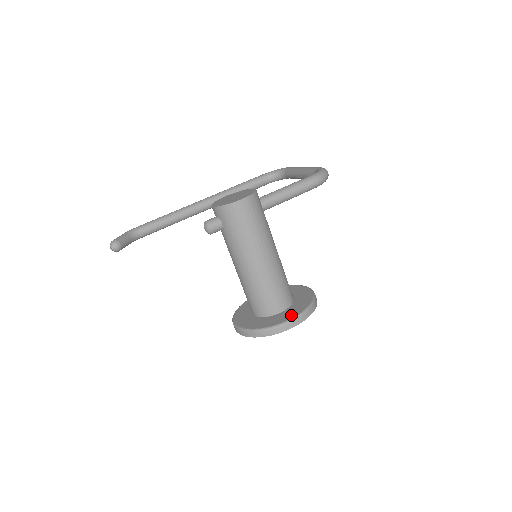
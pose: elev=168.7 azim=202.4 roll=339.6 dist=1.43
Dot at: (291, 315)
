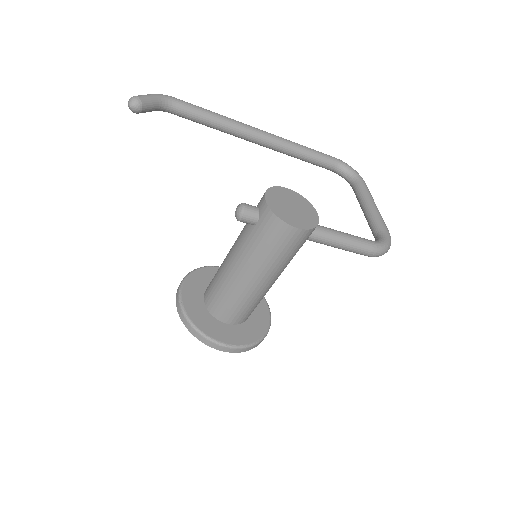
Dot at: (234, 340)
